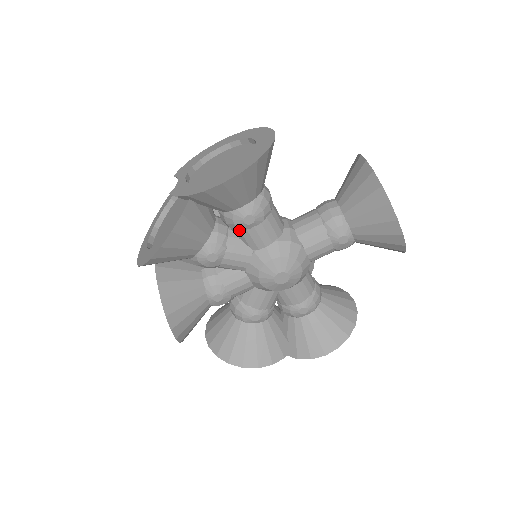
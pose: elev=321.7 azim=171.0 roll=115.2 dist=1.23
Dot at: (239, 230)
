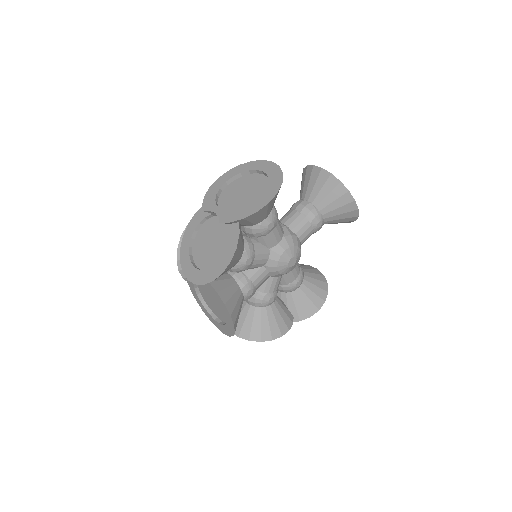
Dot at: (262, 236)
